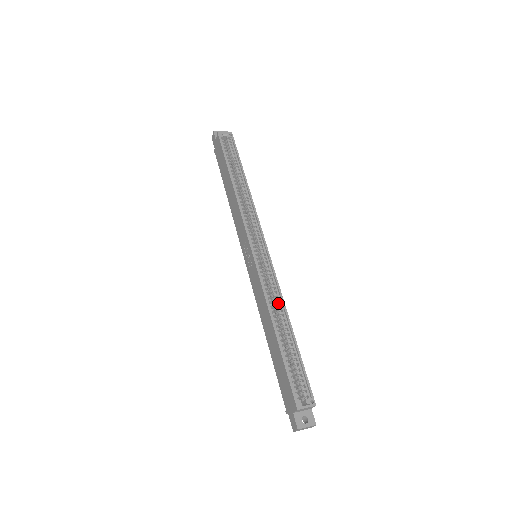
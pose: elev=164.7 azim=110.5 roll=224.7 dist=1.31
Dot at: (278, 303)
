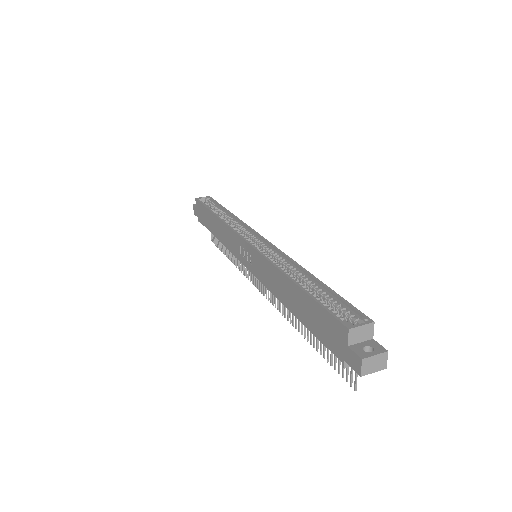
Dot at: (289, 265)
